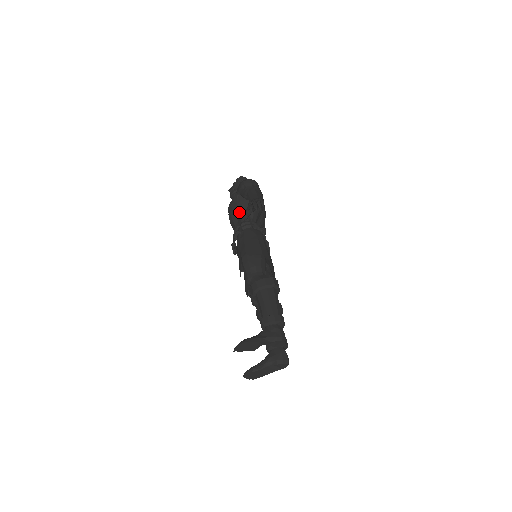
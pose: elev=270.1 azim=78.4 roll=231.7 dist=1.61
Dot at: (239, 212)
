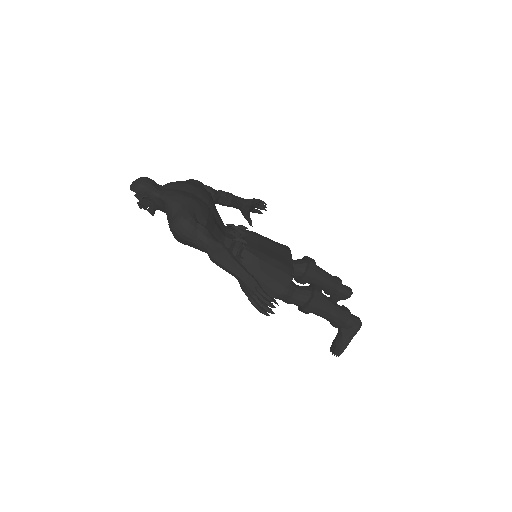
Dot at: occluded
